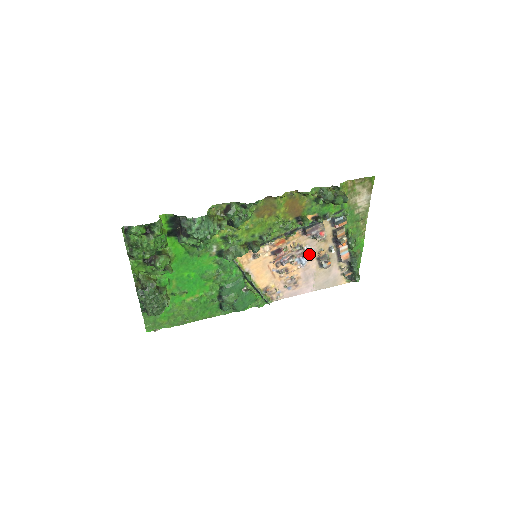
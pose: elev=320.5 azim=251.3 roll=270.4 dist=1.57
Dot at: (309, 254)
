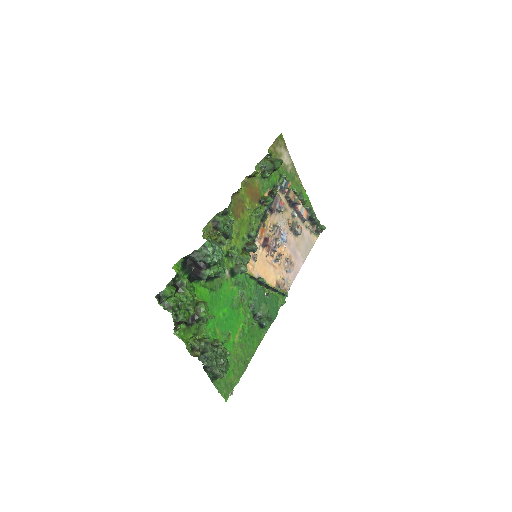
Dot at: (284, 230)
